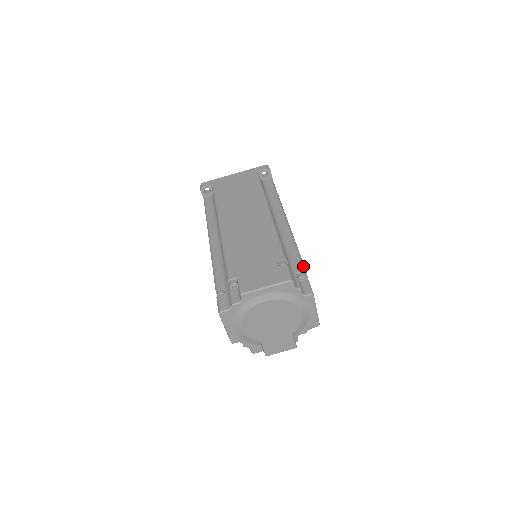
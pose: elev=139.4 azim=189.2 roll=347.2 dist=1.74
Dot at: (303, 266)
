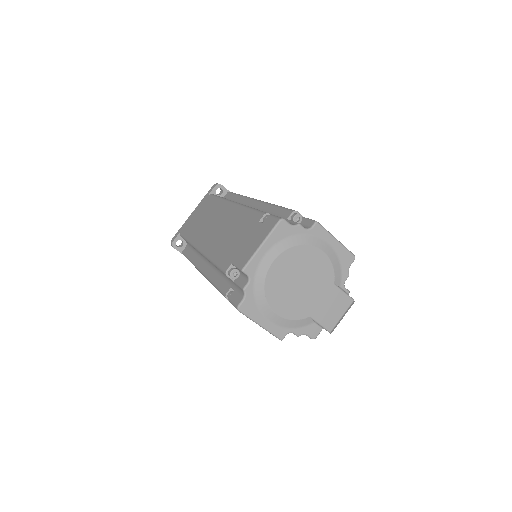
Dot at: (290, 210)
